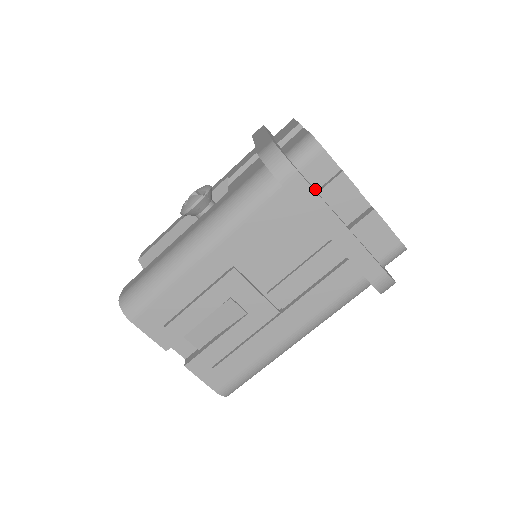
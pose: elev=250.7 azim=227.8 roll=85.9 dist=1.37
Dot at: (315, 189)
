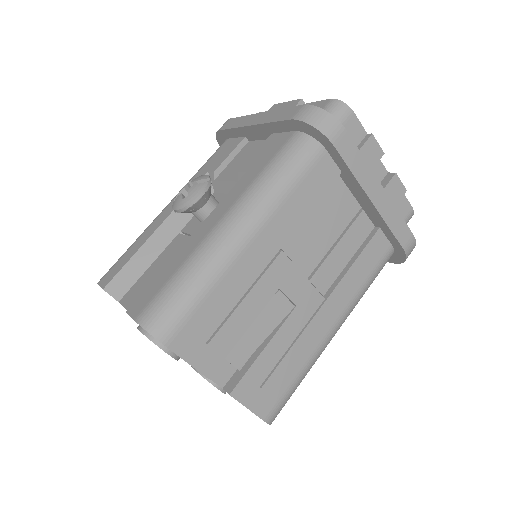
Dot at: occluded
